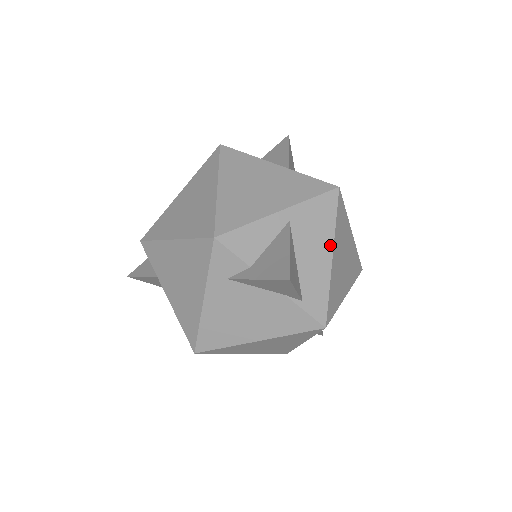
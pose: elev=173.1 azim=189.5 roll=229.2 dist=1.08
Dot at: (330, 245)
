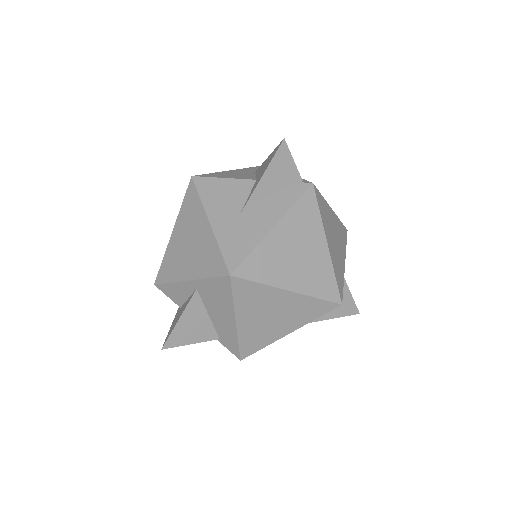
Dot at: (232, 314)
